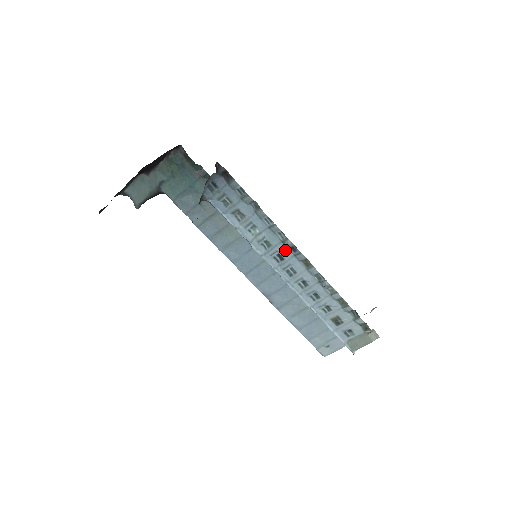
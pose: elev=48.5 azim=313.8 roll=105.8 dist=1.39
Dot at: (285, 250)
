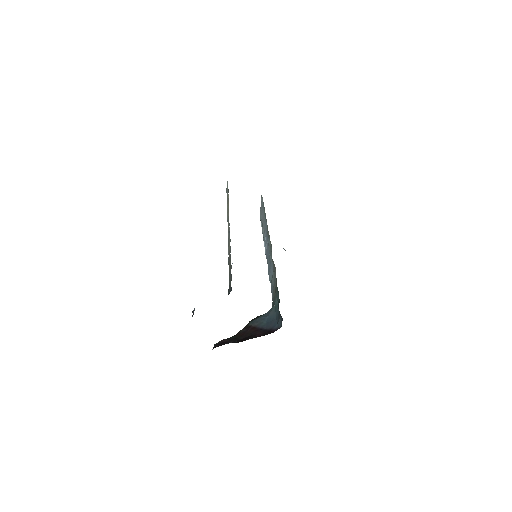
Dot at: occluded
